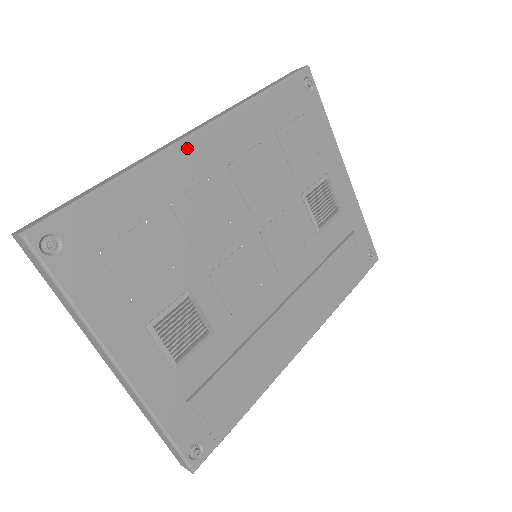
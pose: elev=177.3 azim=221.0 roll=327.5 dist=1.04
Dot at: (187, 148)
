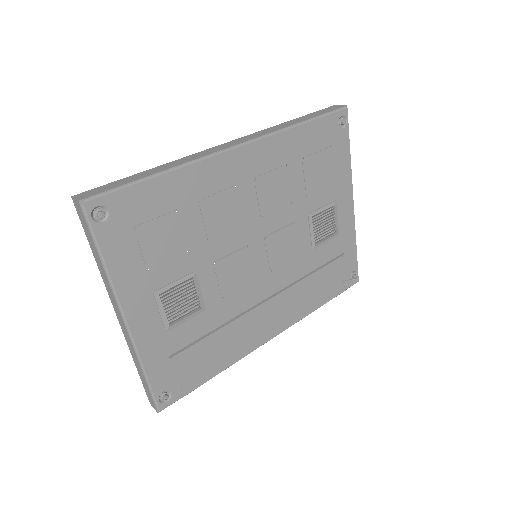
Dot at: (225, 158)
